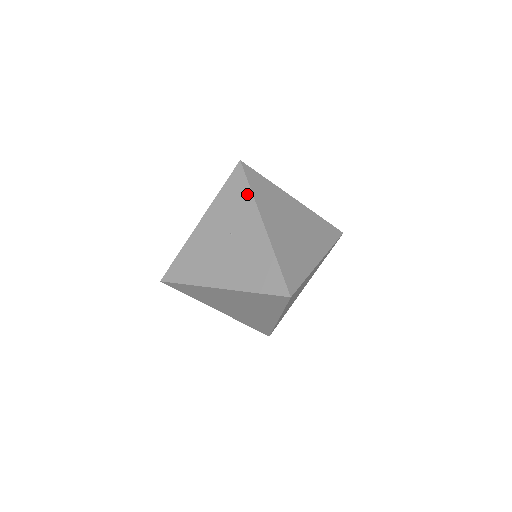
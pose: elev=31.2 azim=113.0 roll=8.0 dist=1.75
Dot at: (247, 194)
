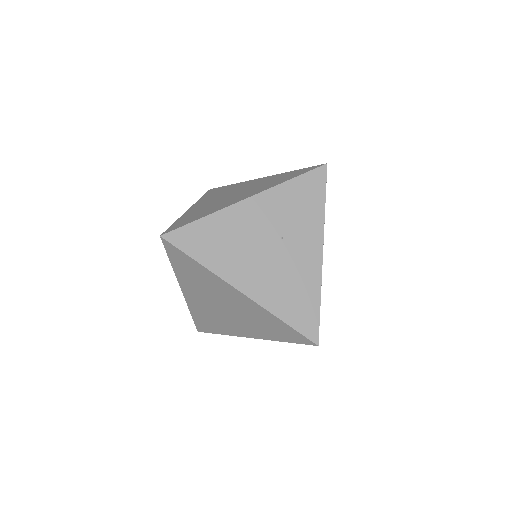
Dot at: (319, 206)
